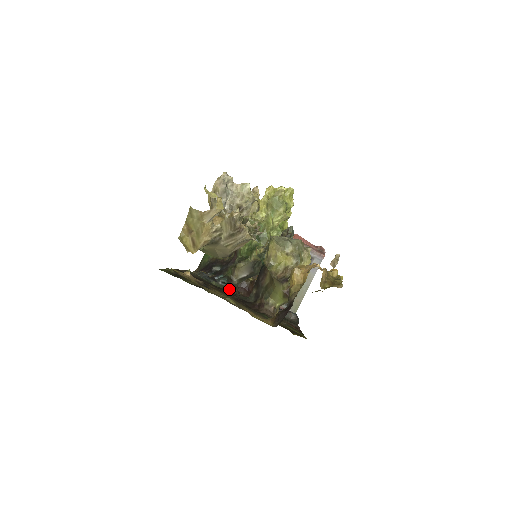
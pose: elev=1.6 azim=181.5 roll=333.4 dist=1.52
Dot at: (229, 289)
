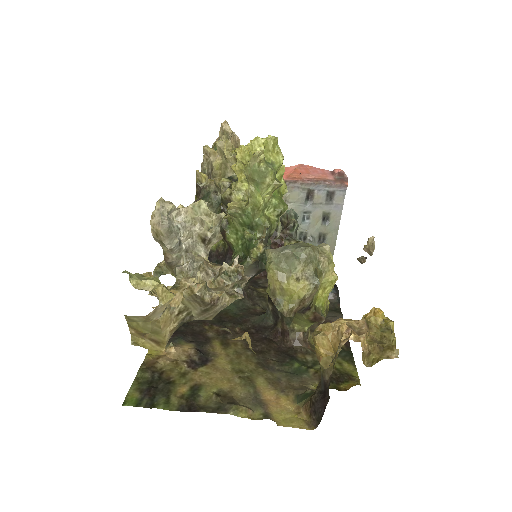
Dot at: (237, 305)
